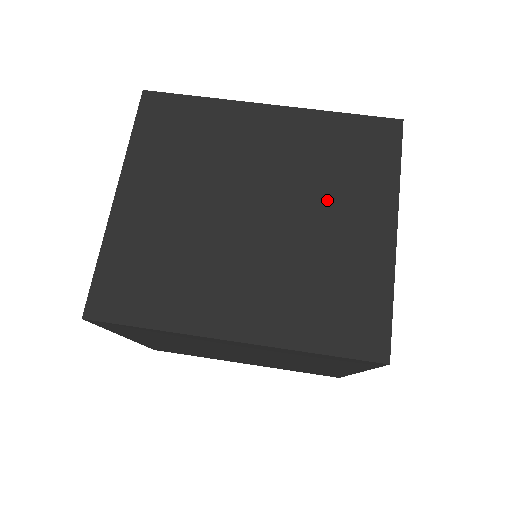
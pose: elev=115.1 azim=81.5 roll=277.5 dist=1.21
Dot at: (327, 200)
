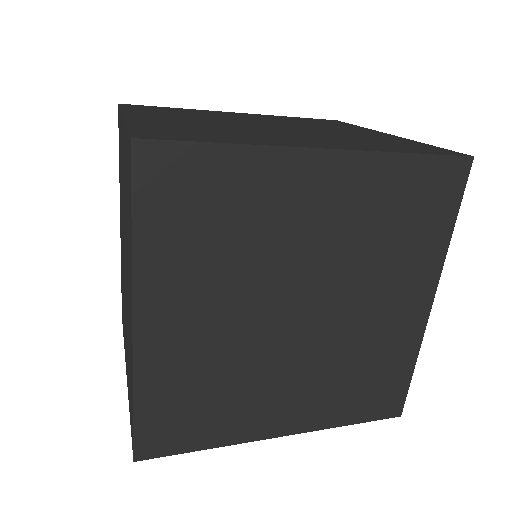
Dot at: (323, 127)
